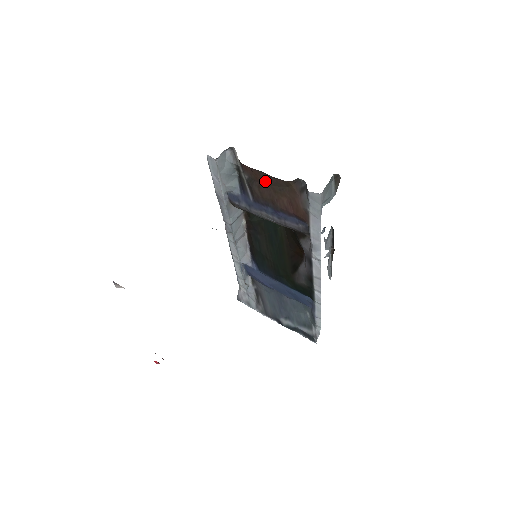
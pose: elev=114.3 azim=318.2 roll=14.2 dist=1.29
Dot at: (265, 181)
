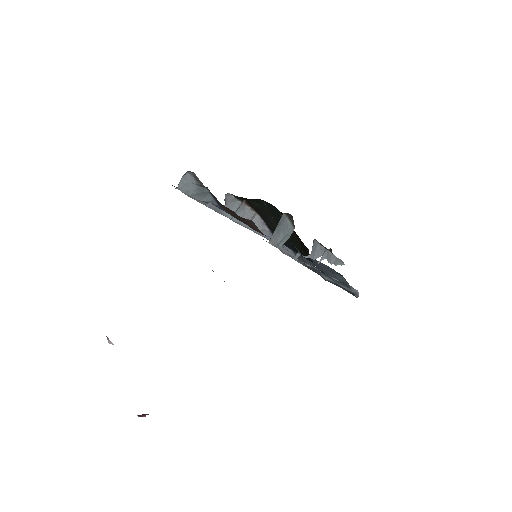
Dot at: occluded
